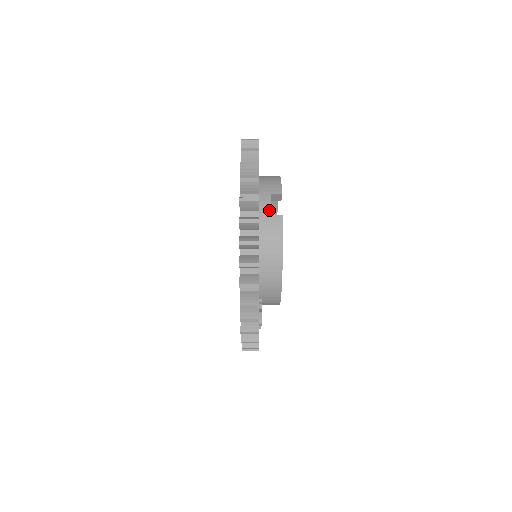
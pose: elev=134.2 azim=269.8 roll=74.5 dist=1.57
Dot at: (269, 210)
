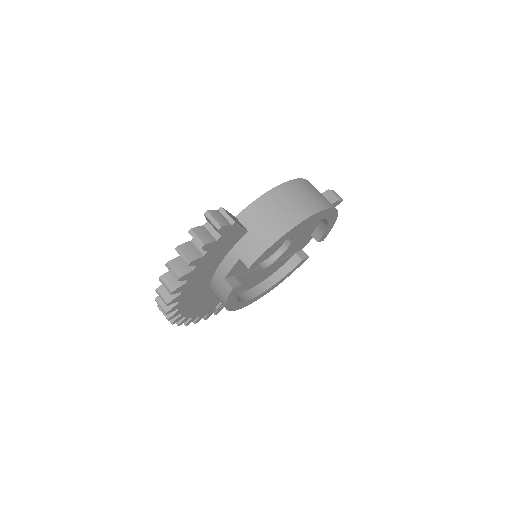
Dot at: (226, 273)
